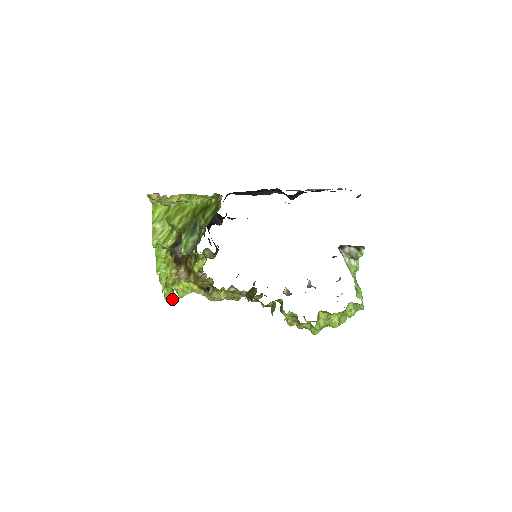
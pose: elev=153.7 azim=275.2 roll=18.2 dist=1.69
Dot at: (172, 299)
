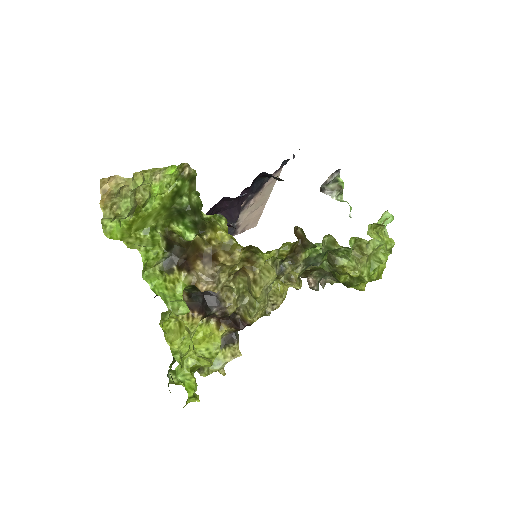
Dot at: (195, 397)
